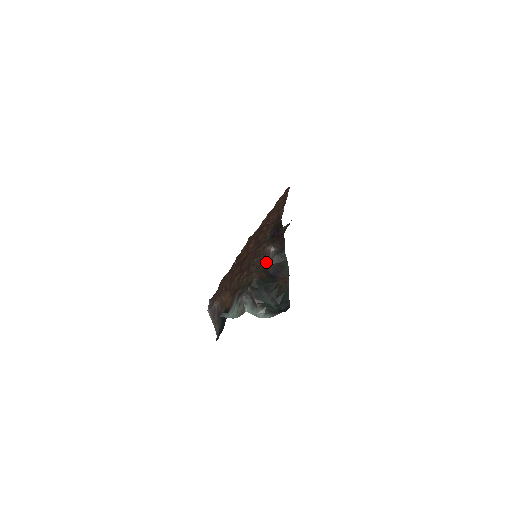
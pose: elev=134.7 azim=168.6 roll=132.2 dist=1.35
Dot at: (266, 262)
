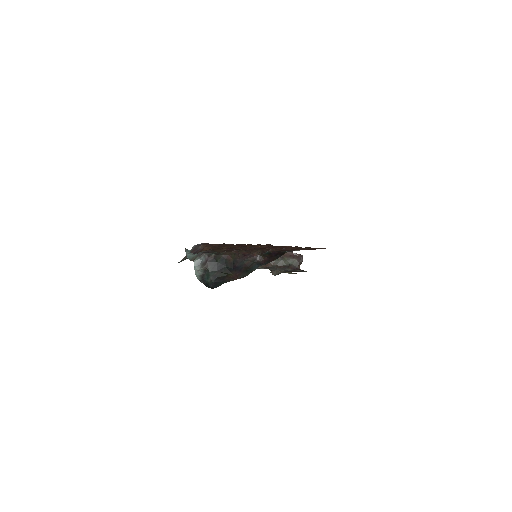
Dot at: (244, 258)
